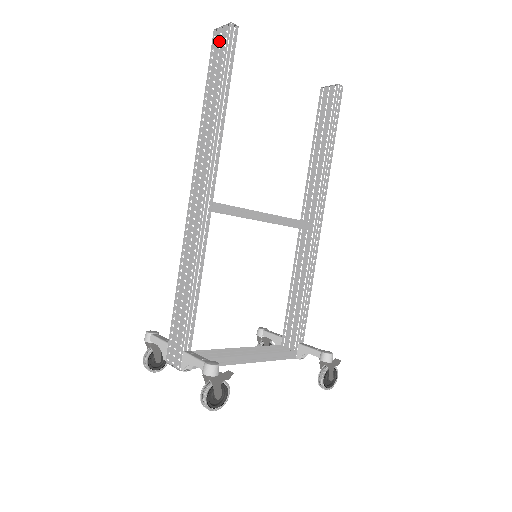
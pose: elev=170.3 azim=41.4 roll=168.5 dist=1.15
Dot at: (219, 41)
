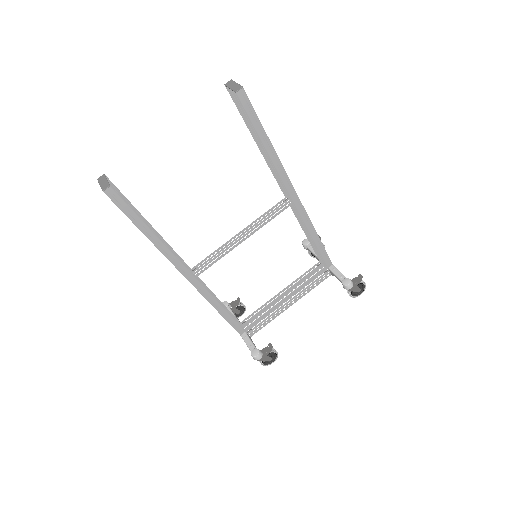
Dot at: occluded
